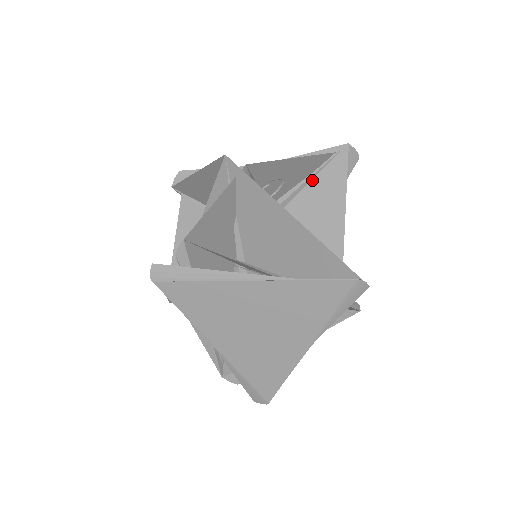
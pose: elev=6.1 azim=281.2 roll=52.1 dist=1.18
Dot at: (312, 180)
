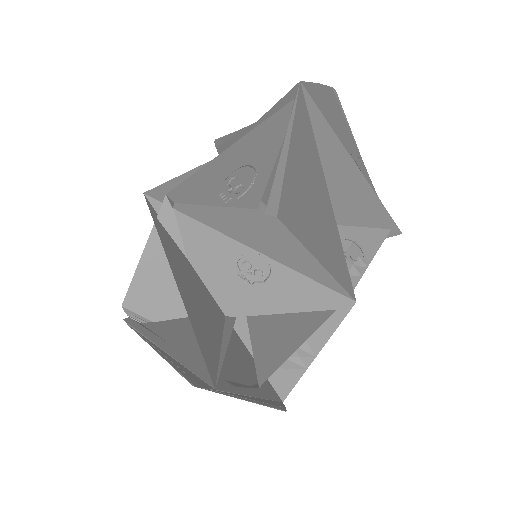
Dot at: (290, 143)
